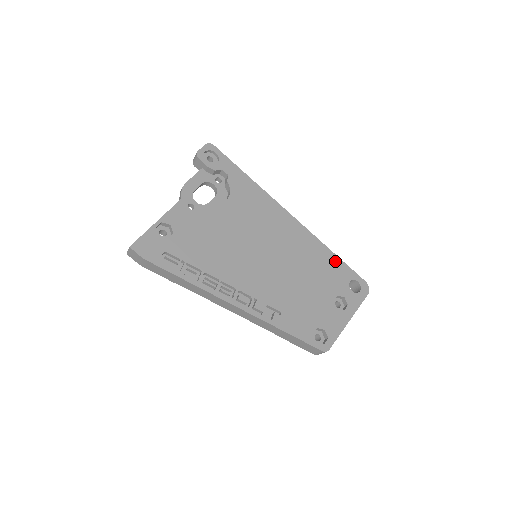
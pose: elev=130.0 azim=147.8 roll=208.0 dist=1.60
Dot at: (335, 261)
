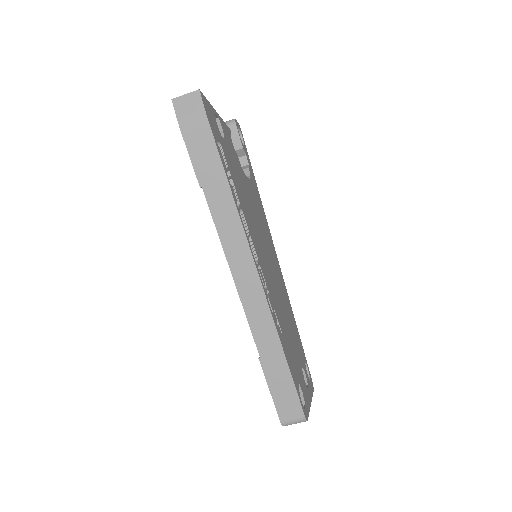
Dot at: (297, 331)
